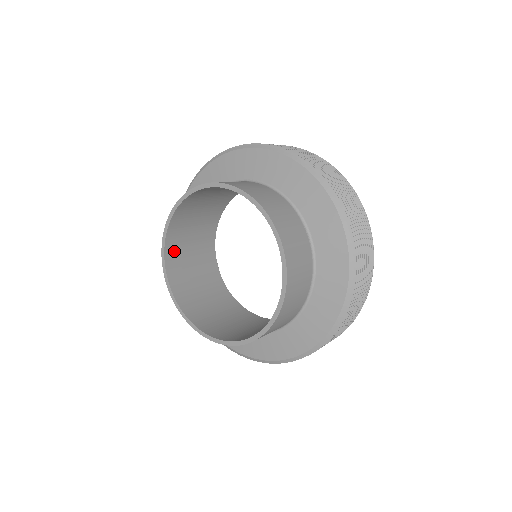
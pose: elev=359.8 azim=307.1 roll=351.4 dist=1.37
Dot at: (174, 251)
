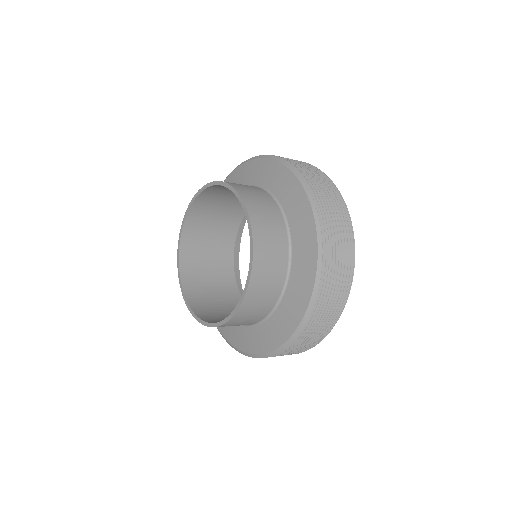
Dot at: (192, 285)
